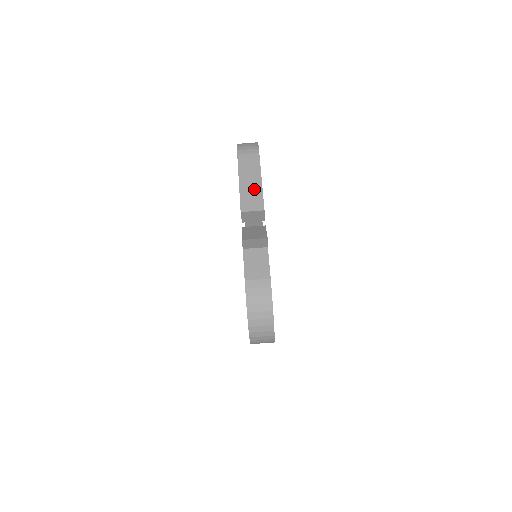
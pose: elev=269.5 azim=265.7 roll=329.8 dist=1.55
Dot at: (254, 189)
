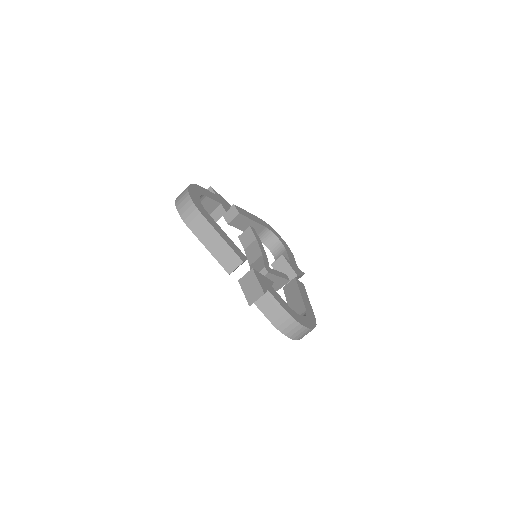
Dot at: (223, 249)
